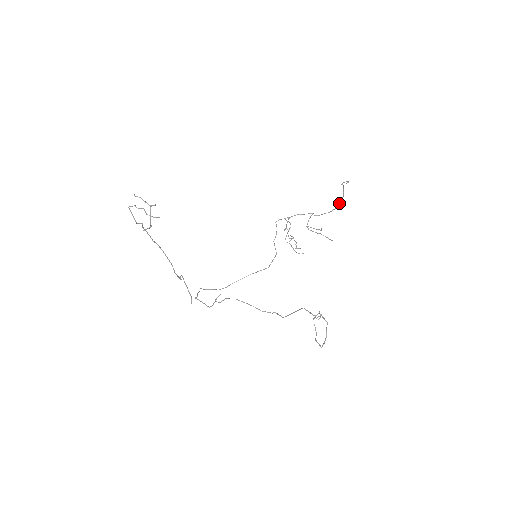
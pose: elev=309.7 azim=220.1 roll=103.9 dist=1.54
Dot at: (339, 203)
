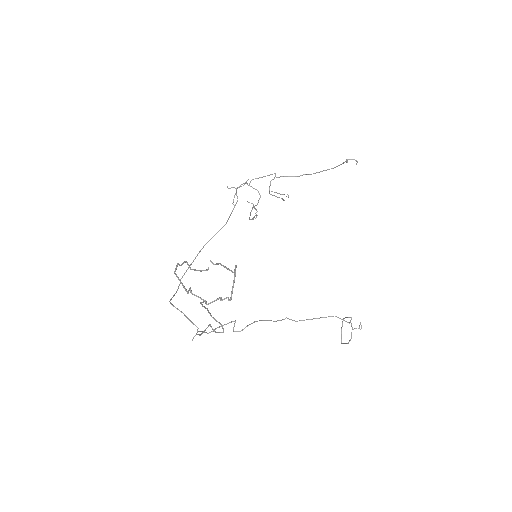
Dot at: occluded
